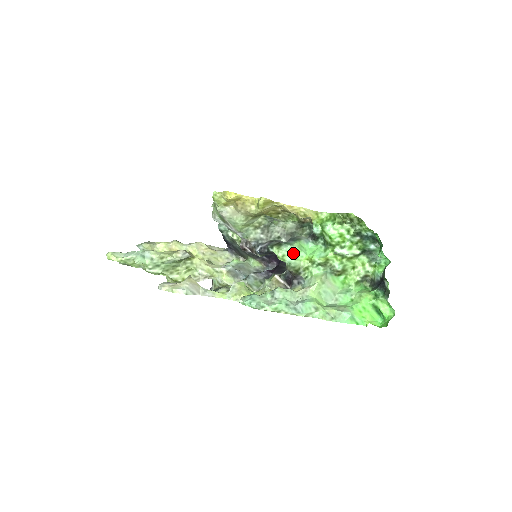
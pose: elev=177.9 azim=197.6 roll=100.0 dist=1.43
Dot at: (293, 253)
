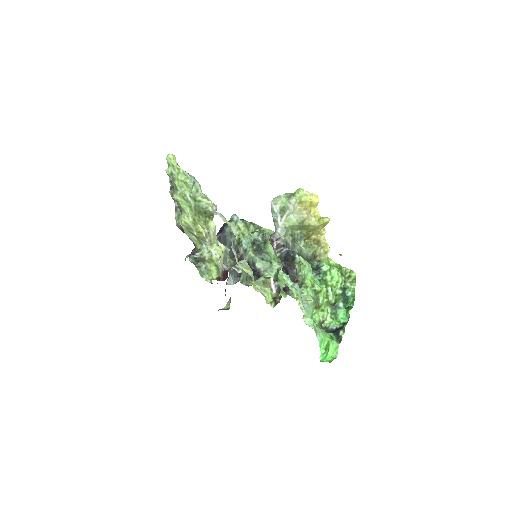
Dot at: (308, 270)
